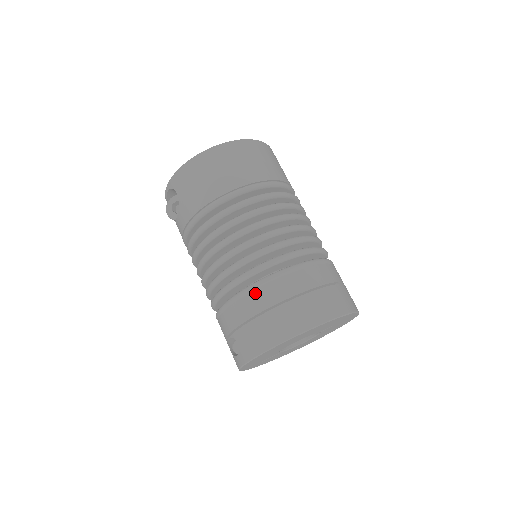
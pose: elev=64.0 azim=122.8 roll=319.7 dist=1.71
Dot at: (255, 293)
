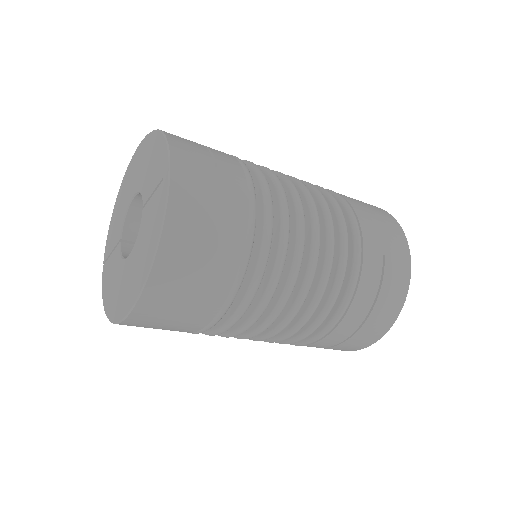
Dot at: (318, 343)
